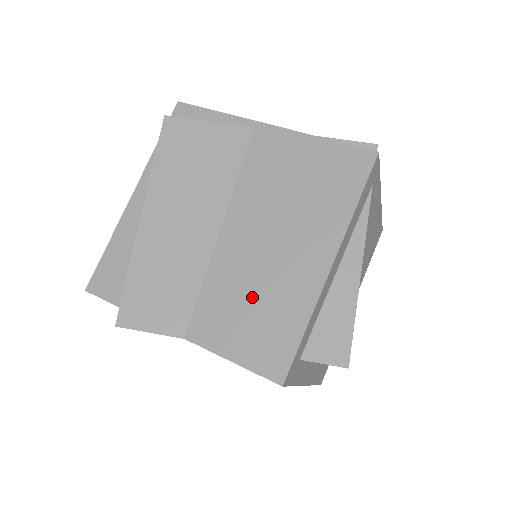
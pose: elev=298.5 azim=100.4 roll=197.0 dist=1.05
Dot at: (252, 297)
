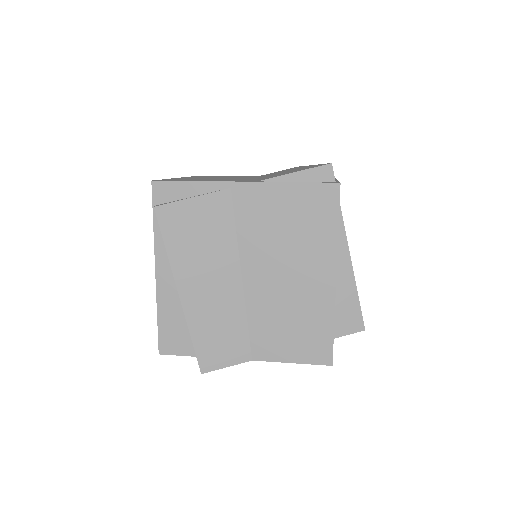
Dot at: (288, 318)
